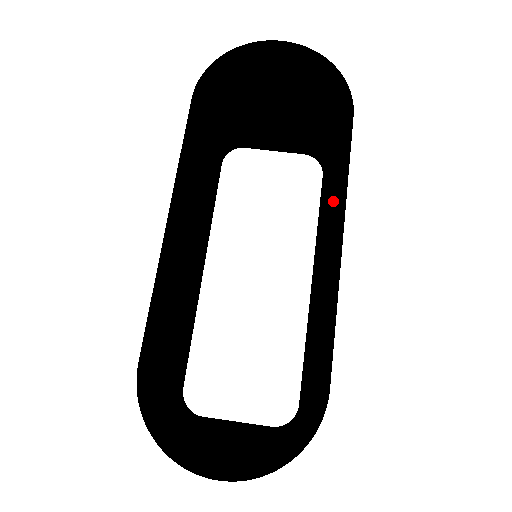
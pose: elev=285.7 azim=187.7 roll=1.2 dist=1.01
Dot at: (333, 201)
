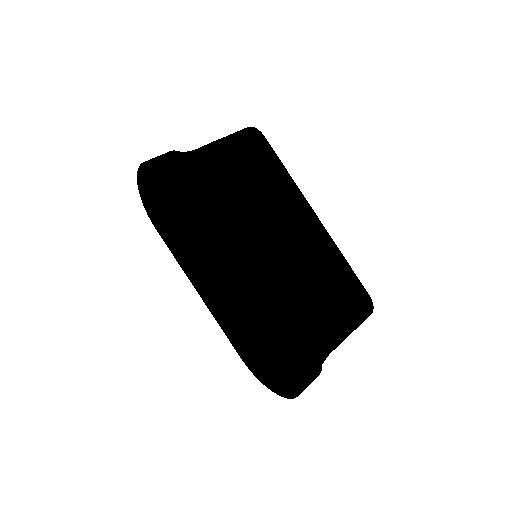
Dot at: (233, 223)
